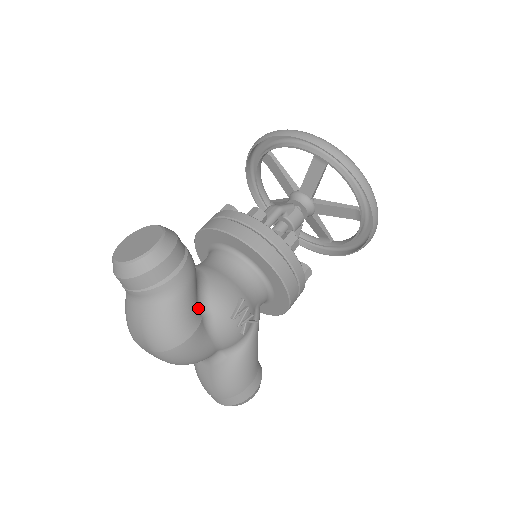
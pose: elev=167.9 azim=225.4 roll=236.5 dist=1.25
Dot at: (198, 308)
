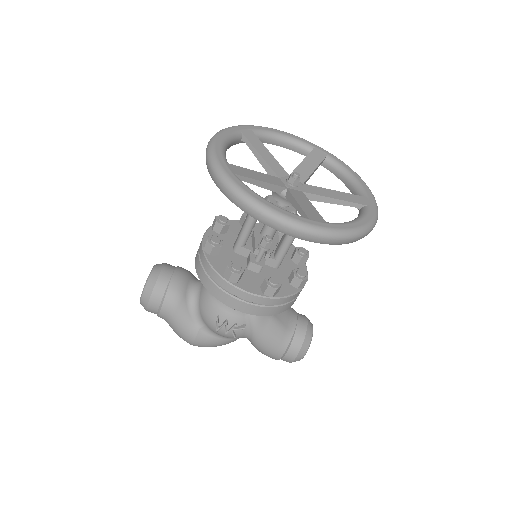
Dot at: (194, 322)
